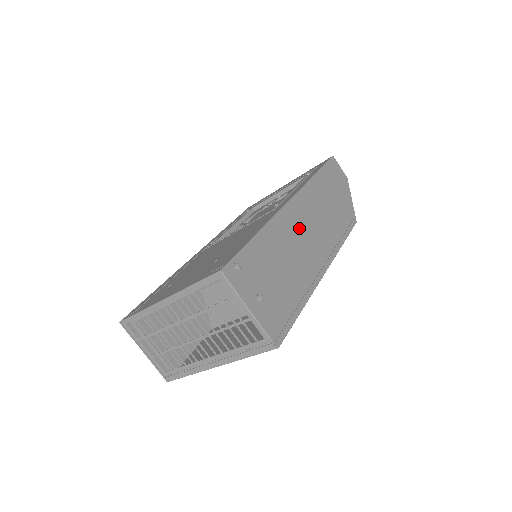
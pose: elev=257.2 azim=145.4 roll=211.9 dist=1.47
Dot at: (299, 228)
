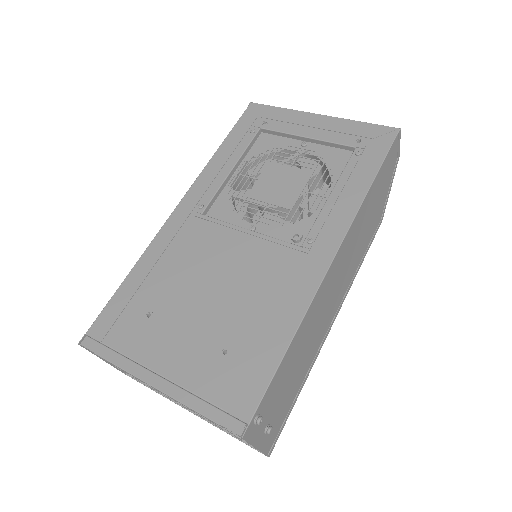
Dot at: (328, 294)
